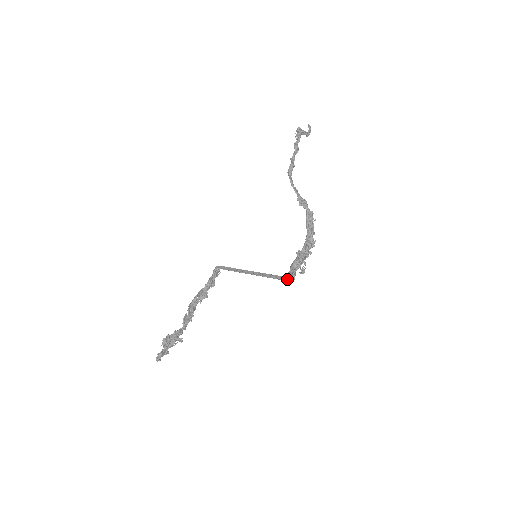
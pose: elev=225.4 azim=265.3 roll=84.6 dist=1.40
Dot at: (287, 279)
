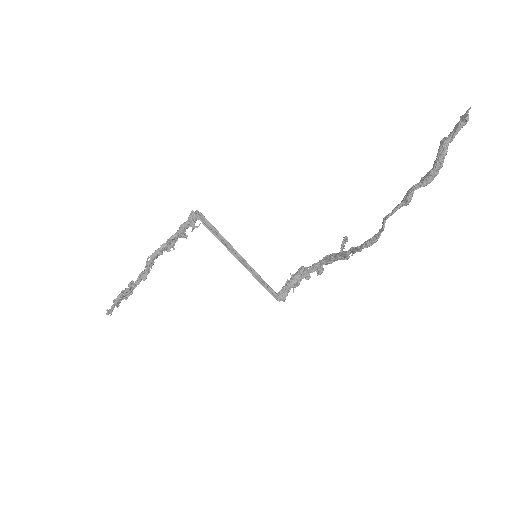
Dot at: (276, 299)
